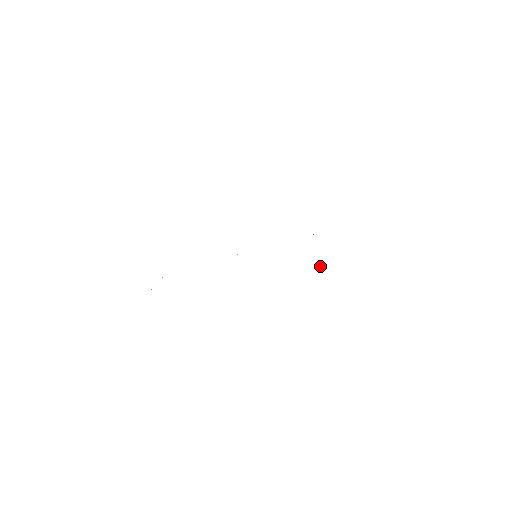
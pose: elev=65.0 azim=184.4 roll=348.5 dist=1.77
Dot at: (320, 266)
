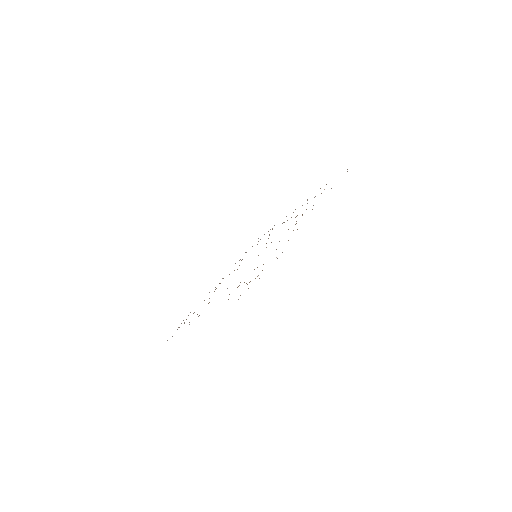
Dot at: occluded
